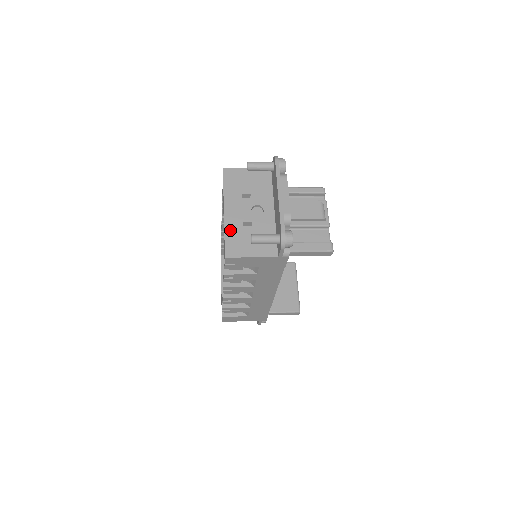
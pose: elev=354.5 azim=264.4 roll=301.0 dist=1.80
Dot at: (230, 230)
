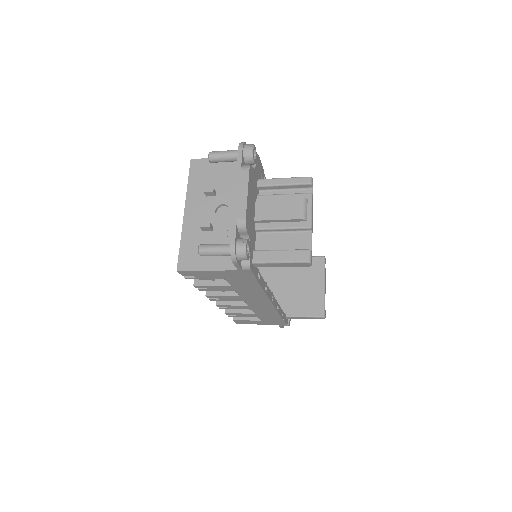
Dot at: (187, 237)
